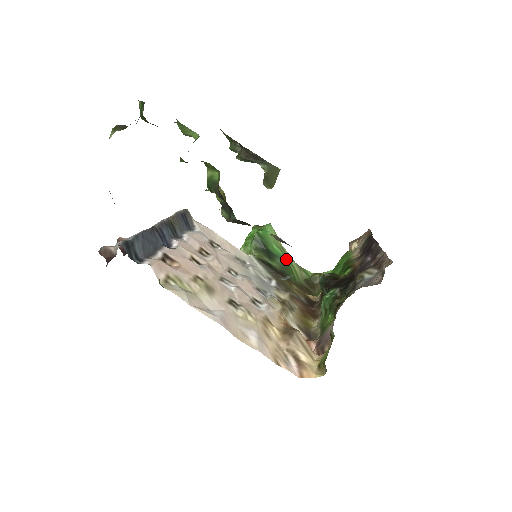
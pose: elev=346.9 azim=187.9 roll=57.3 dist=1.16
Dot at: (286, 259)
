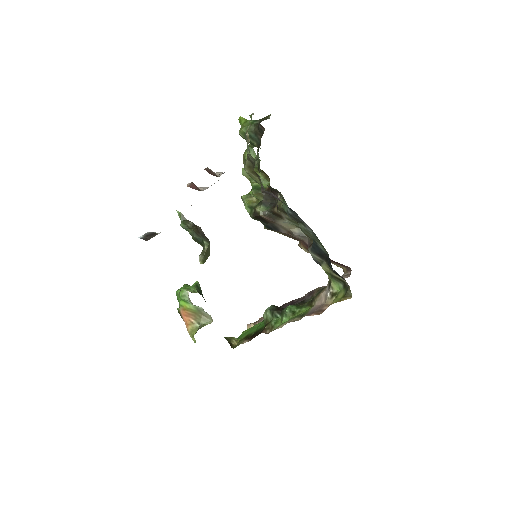
Dot at: occluded
